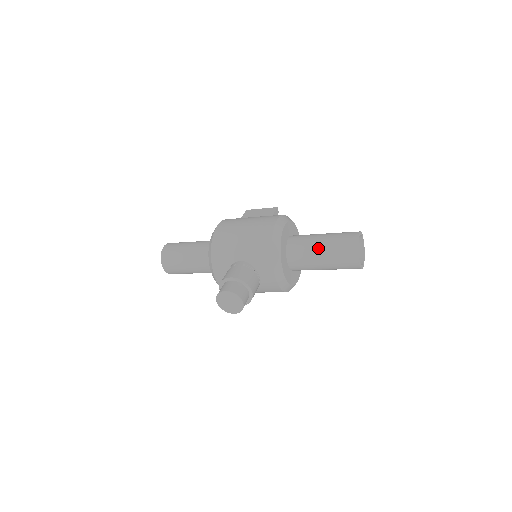
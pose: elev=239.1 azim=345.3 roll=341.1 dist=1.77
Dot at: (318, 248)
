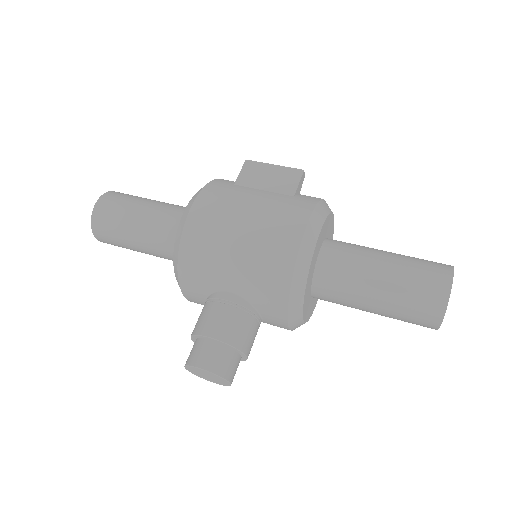
Dot at: (372, 291)
